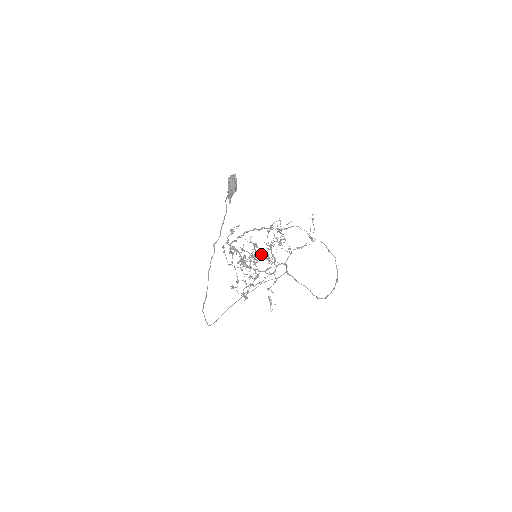
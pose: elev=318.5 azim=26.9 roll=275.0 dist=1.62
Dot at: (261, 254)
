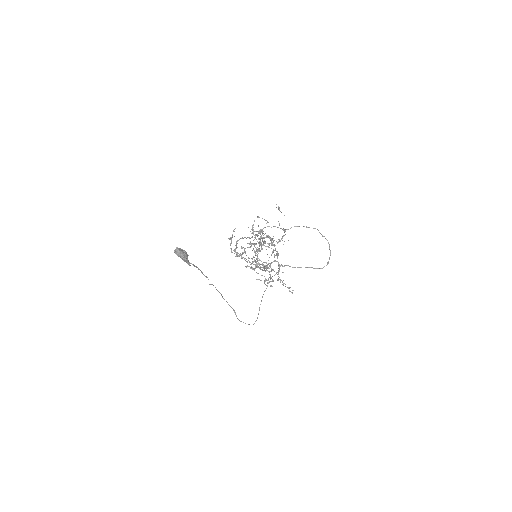
Dot at: (254, 261)
